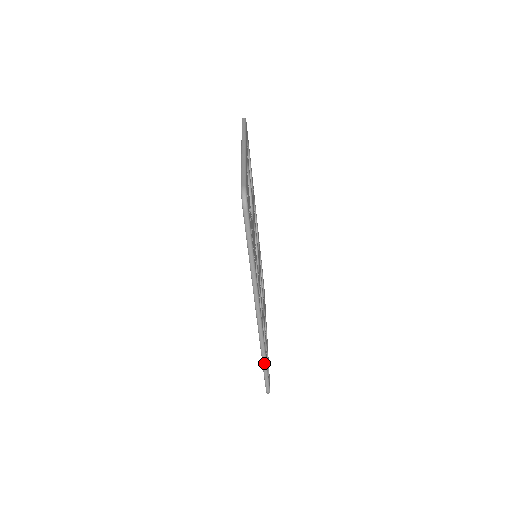
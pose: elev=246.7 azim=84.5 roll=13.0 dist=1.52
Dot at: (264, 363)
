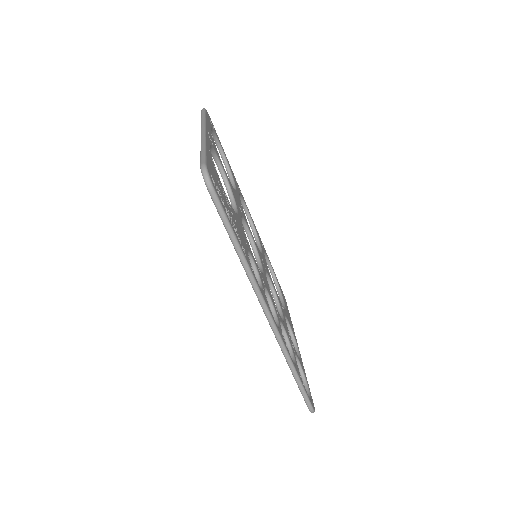
Dot at: (295, 376)
